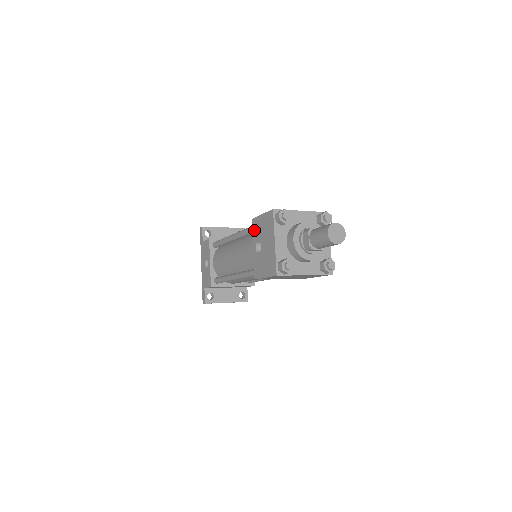
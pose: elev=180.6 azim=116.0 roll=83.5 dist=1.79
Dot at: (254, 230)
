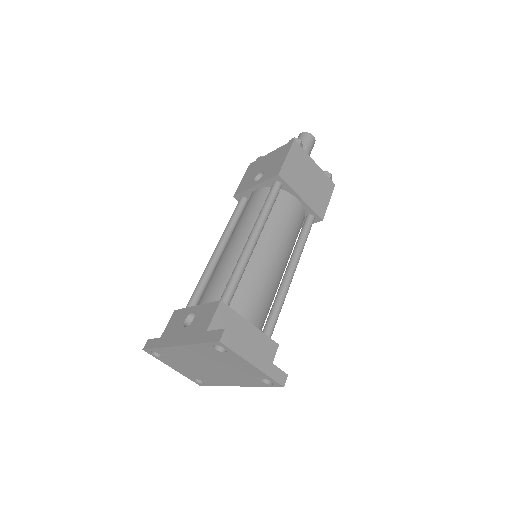
Dot at: (243, 188)
